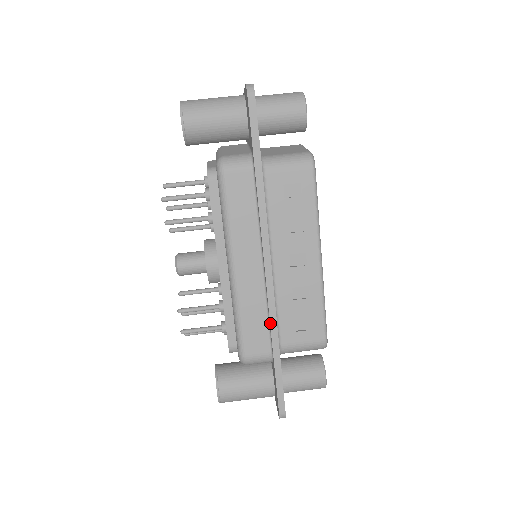
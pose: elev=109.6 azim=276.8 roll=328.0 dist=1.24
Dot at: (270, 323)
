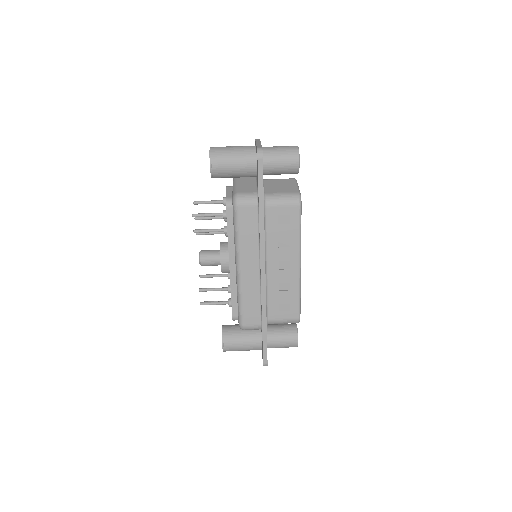
Dot at: (261, 306)
